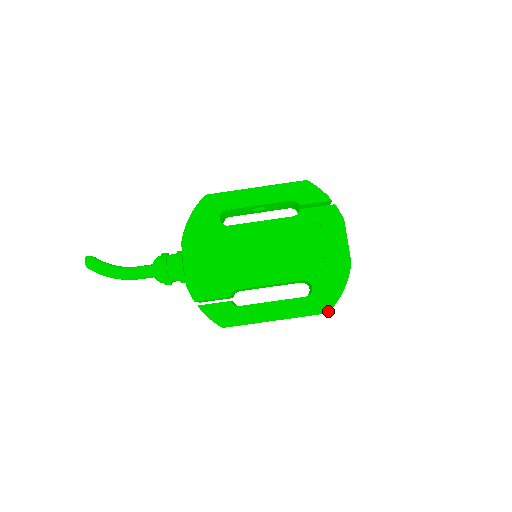
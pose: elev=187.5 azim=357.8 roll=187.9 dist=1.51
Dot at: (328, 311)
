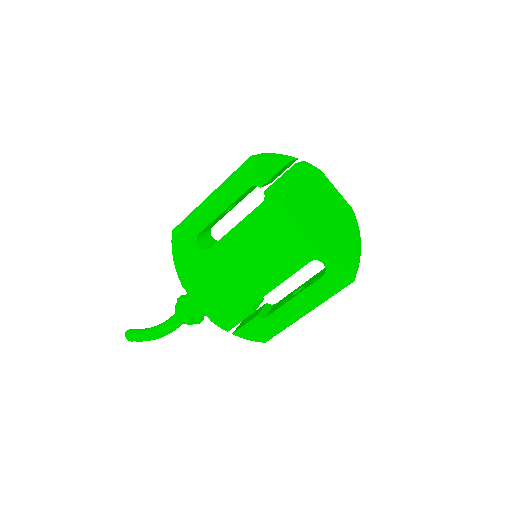
Dot at: (353, 279)
